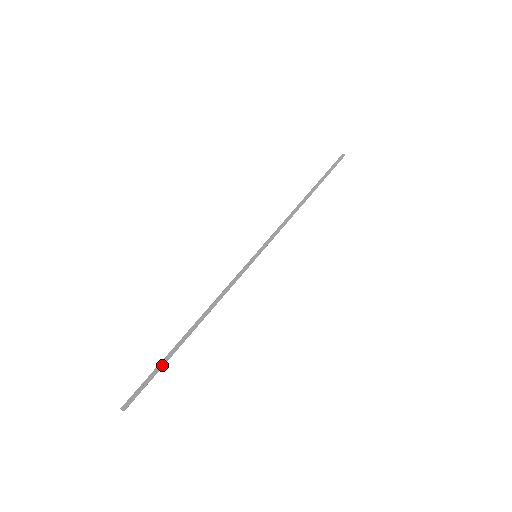
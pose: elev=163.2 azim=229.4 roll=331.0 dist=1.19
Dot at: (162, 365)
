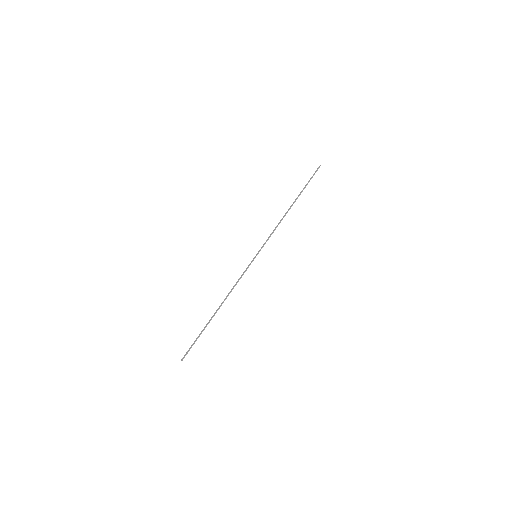
Dot at: (200, 333)
